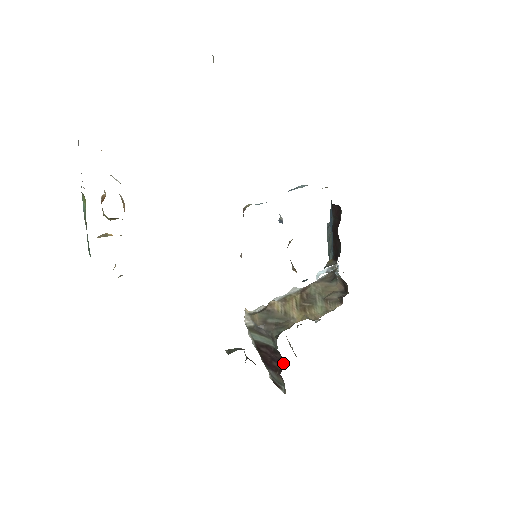
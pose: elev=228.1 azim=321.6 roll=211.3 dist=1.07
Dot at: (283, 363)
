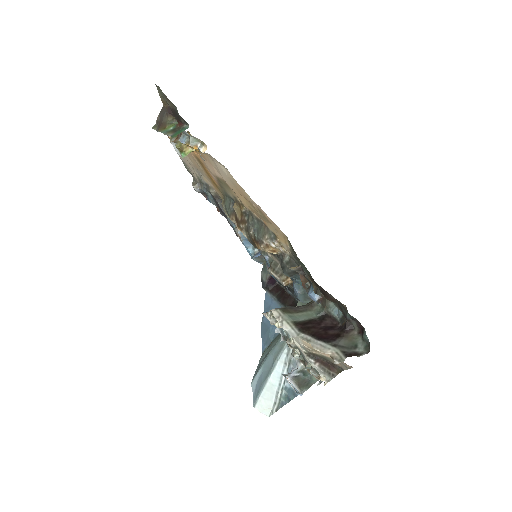
Dot at: (337, 327)
